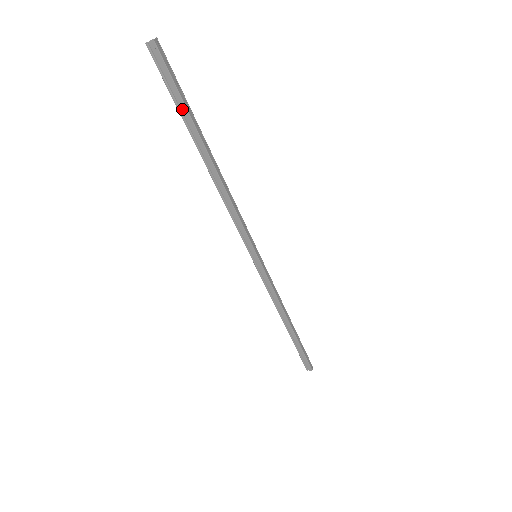
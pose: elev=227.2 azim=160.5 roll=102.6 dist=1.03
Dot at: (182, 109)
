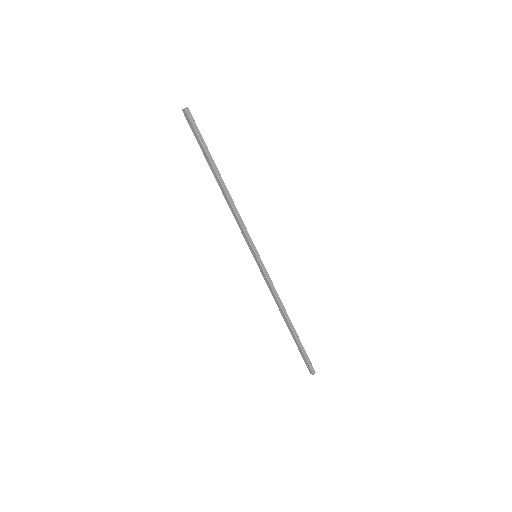
Dot at: (202, 148)
